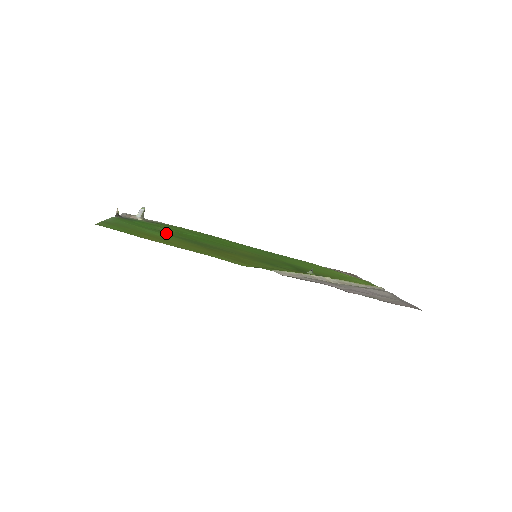
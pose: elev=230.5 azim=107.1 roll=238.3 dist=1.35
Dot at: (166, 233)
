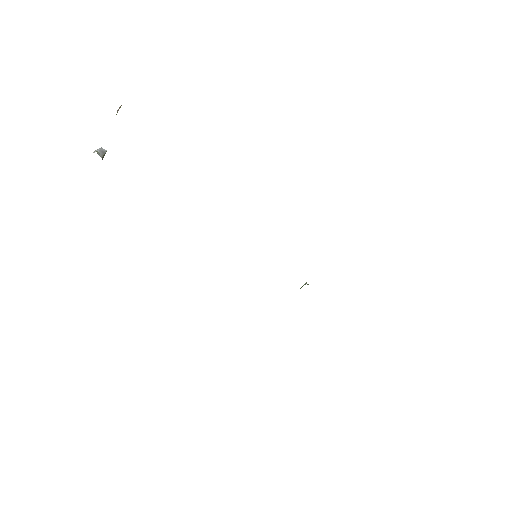
Dot at: occluded
